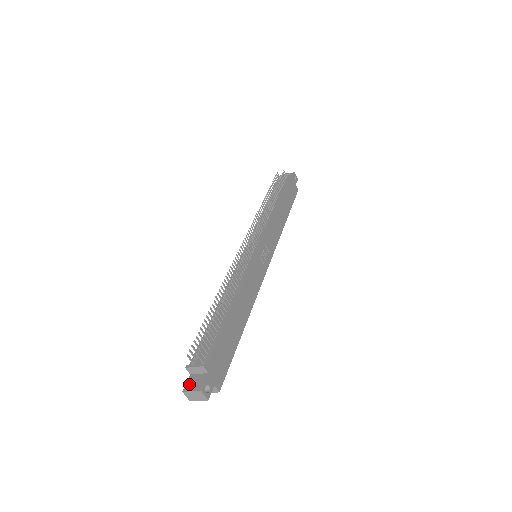
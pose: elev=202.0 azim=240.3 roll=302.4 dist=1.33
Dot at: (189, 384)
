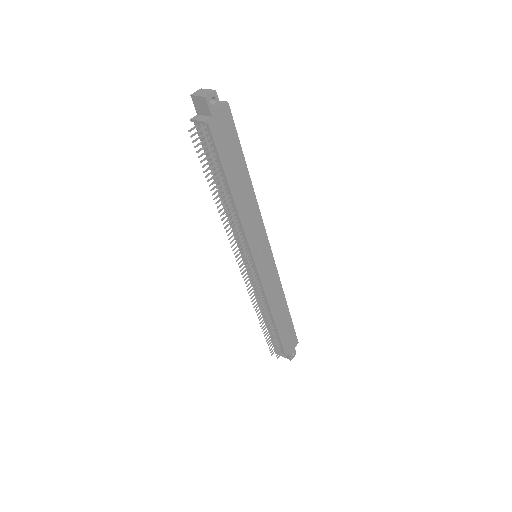
Dot at: occluded
